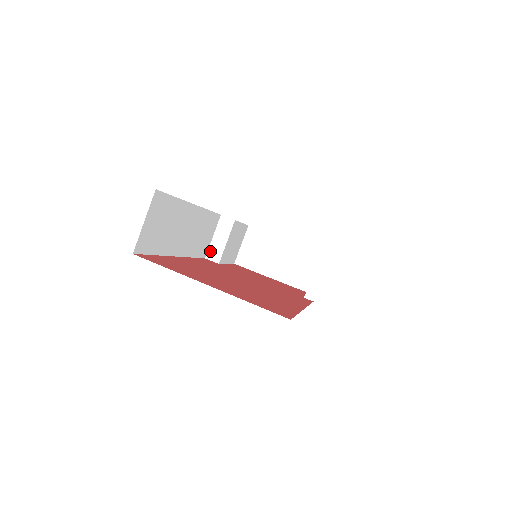
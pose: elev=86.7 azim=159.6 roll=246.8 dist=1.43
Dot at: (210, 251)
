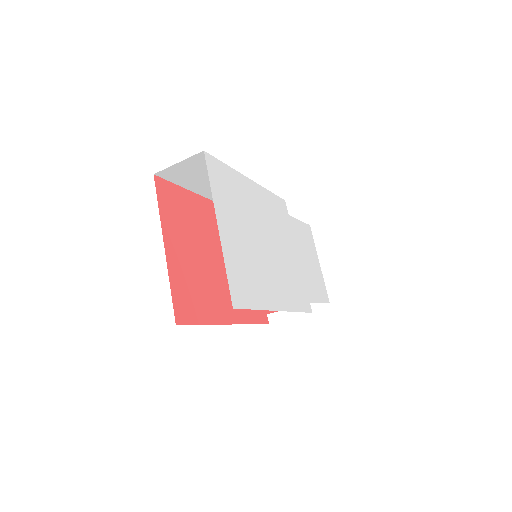
Dot at: occluded
